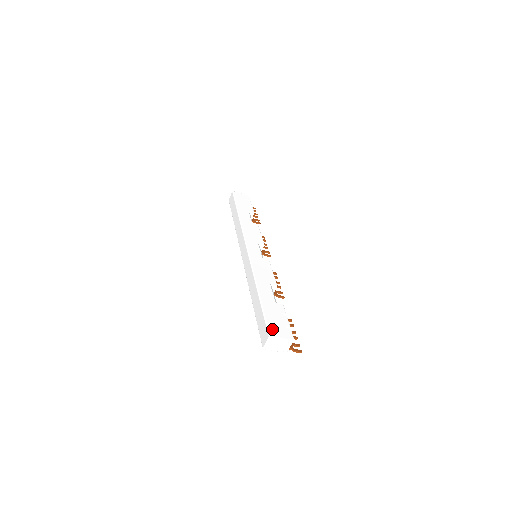
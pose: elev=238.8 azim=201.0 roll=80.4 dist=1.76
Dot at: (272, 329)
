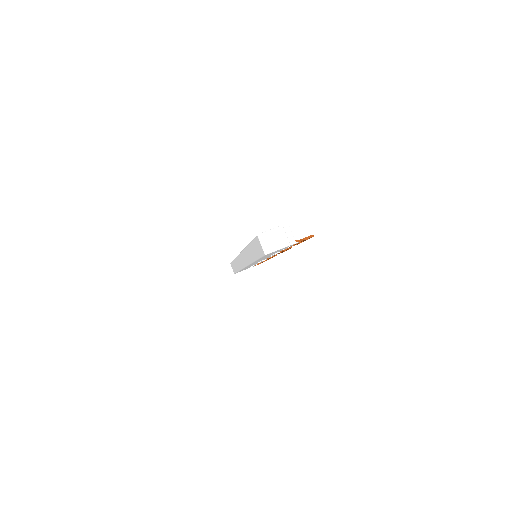
Dot at: occluded
